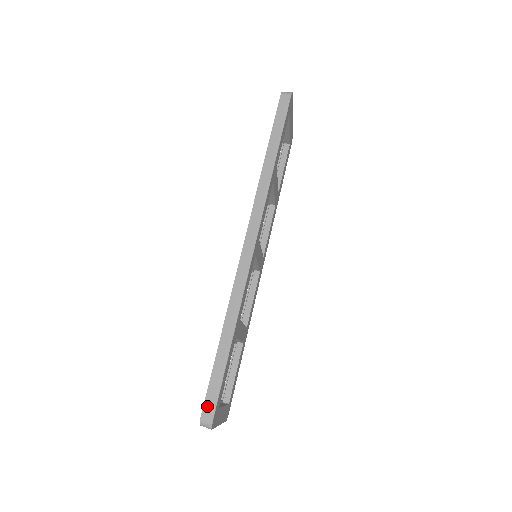
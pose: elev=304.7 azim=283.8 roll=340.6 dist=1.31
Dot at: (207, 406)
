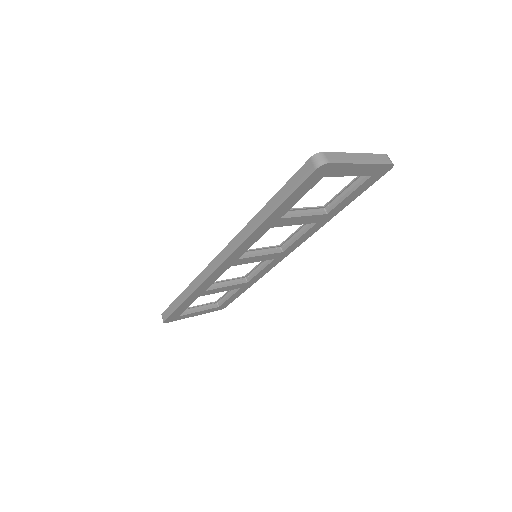
Dot at: (165, 313)
